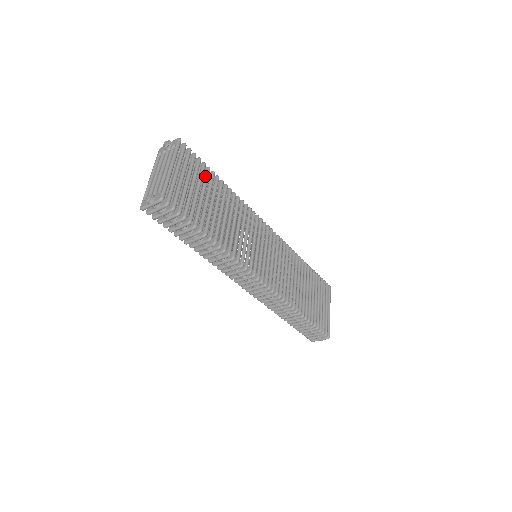
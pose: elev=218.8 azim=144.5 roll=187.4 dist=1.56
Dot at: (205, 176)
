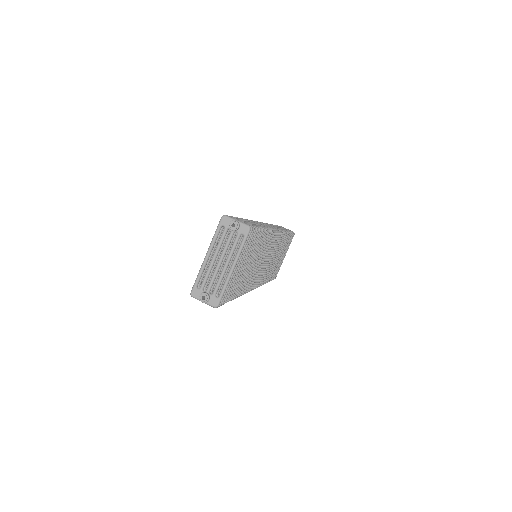
Dot at: (254, 242)
